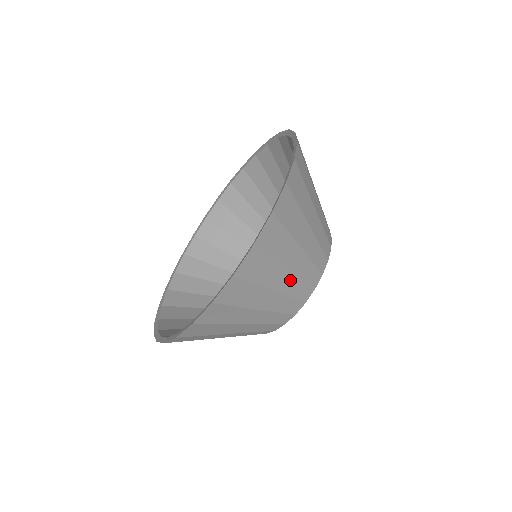
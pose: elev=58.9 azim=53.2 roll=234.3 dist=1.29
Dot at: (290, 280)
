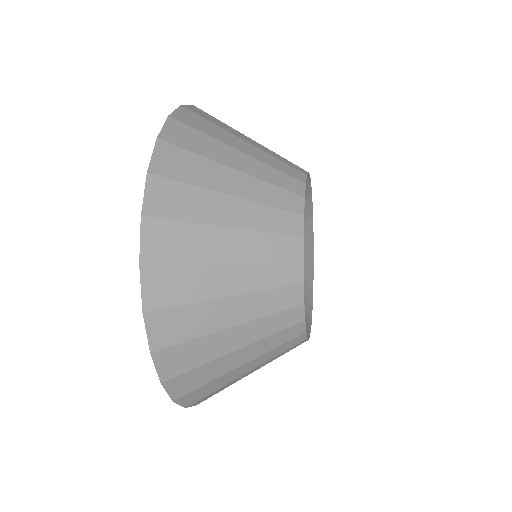
Dot at: (262, 365)
